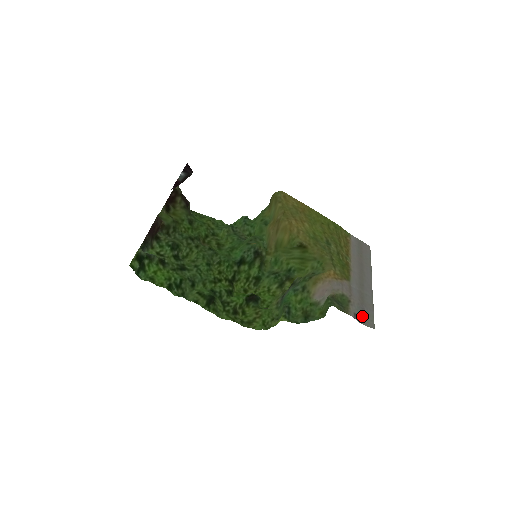
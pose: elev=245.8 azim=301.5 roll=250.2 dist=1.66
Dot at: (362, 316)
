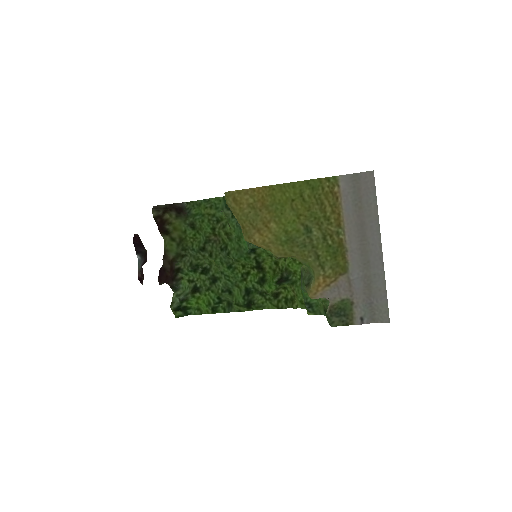
Dot at: (372, 313)
